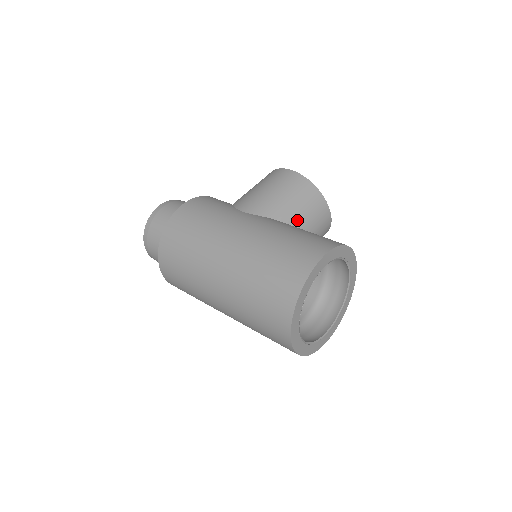
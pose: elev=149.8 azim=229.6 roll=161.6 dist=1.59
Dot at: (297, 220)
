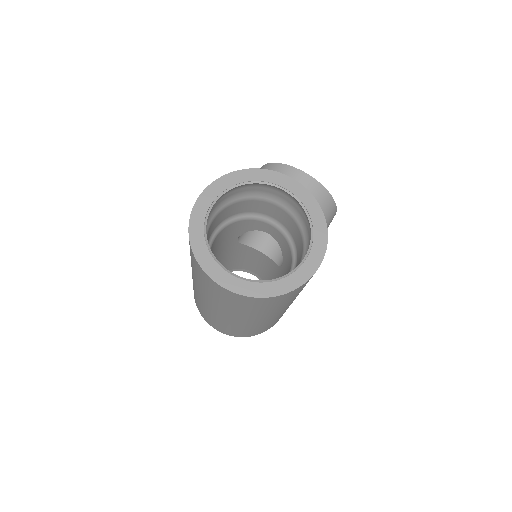
Dot at: occluded
